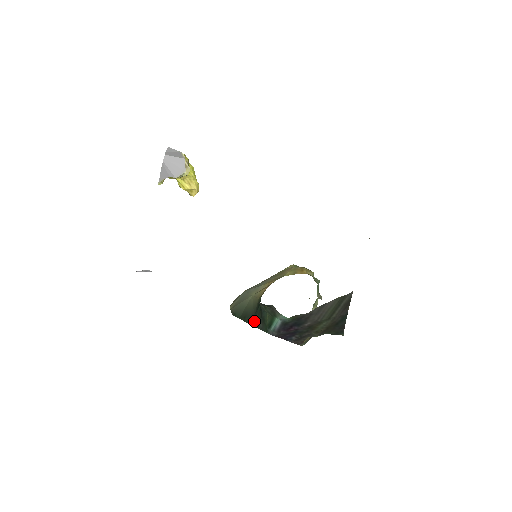
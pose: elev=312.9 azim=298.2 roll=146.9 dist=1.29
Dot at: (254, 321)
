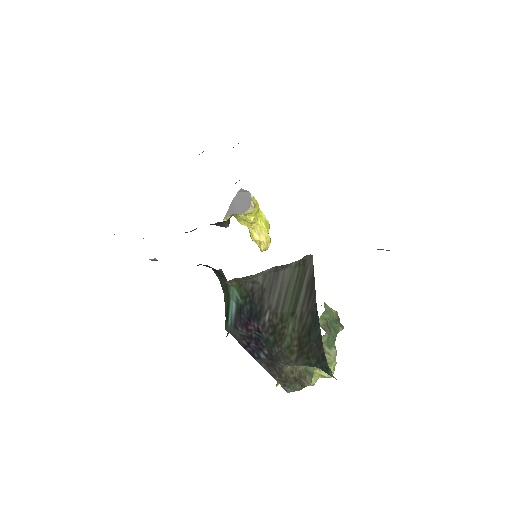
Dot at: occluded
